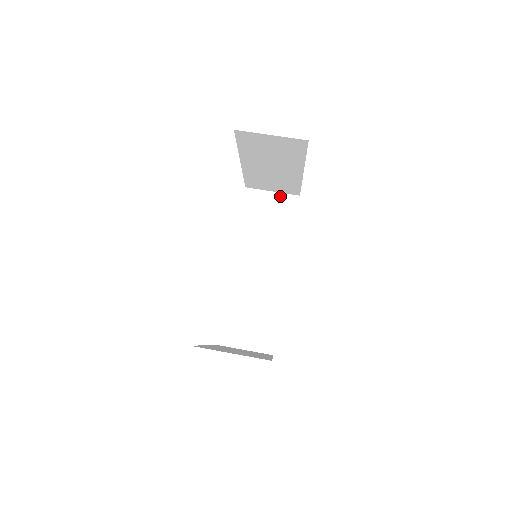
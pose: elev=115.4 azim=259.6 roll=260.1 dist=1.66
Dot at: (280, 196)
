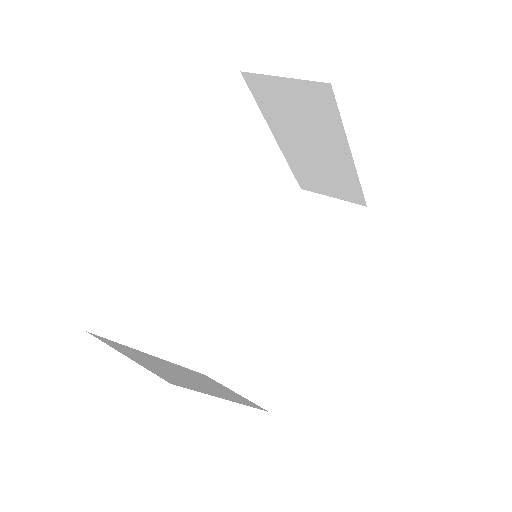
Dot at: (340, 204)
